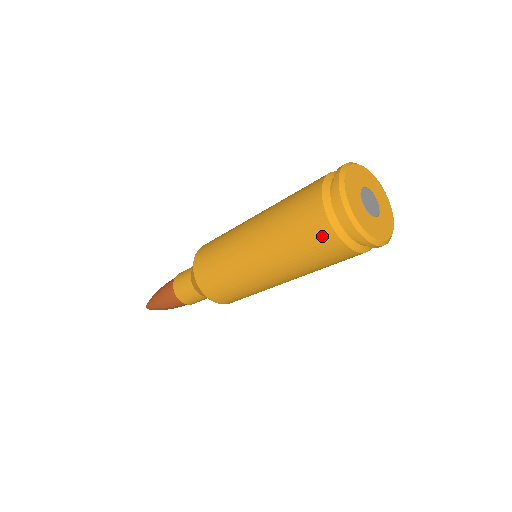
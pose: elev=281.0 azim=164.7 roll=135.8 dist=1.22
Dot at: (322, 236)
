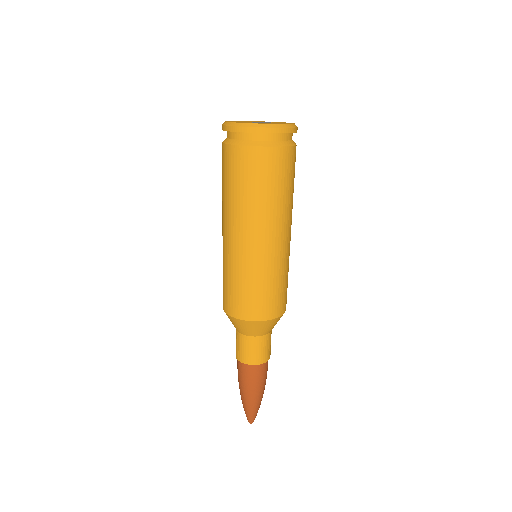
Dot at: (262, 160)
